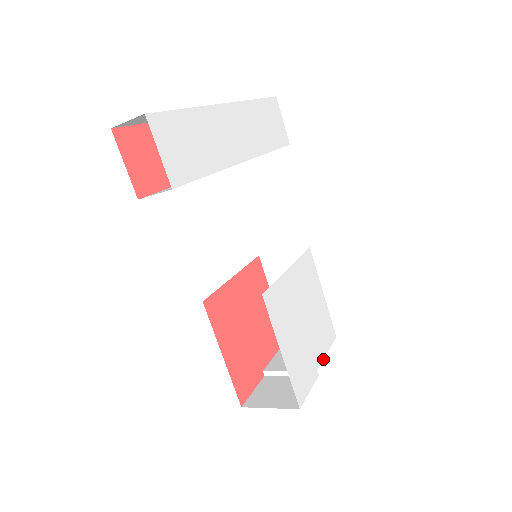
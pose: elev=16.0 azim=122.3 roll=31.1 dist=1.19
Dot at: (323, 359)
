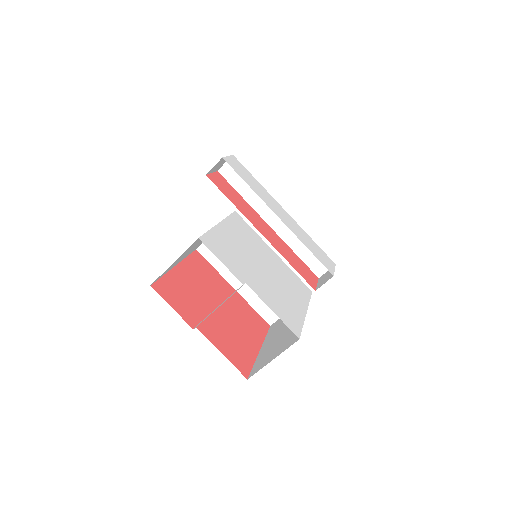
Dot at: occluded
